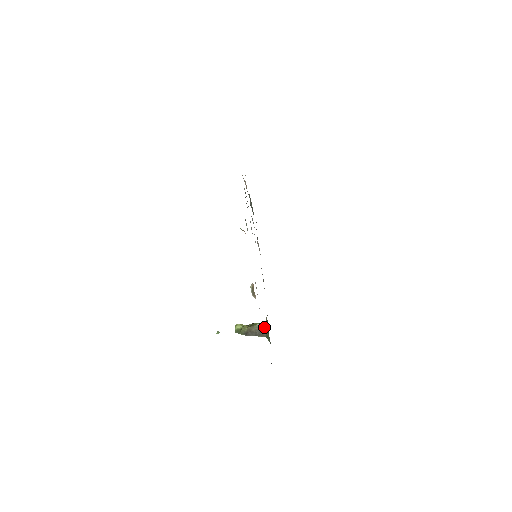
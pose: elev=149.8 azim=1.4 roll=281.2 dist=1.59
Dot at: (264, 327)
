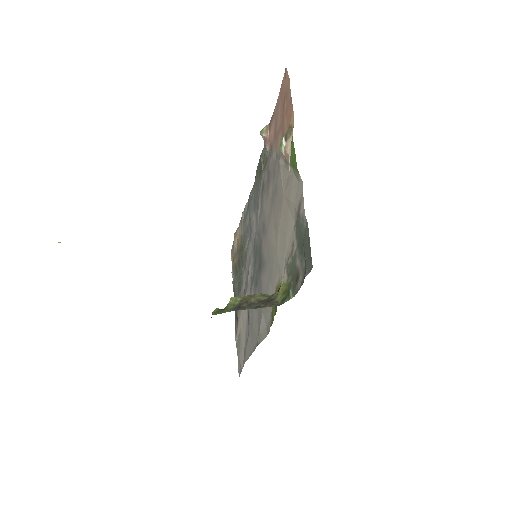
Dot at: (275, 294)
